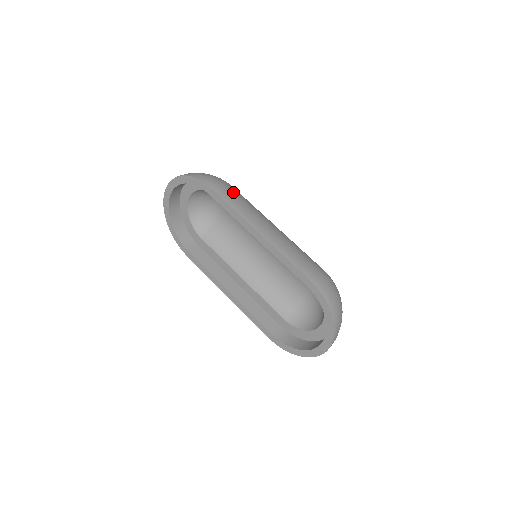
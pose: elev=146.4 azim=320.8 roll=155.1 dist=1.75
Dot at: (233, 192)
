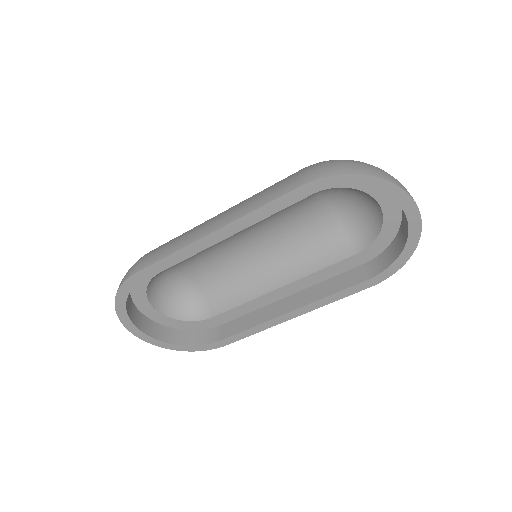
Dot at: (159, 248)
